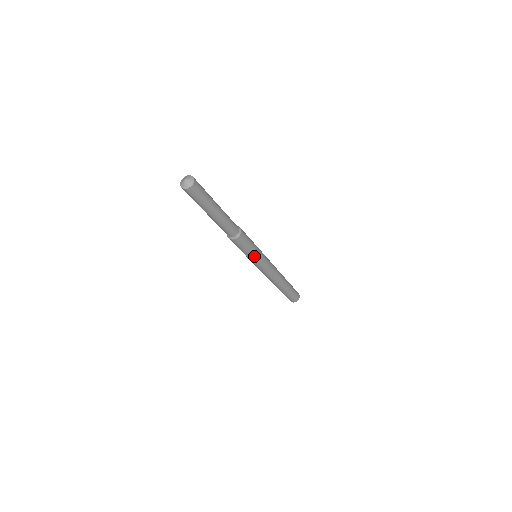
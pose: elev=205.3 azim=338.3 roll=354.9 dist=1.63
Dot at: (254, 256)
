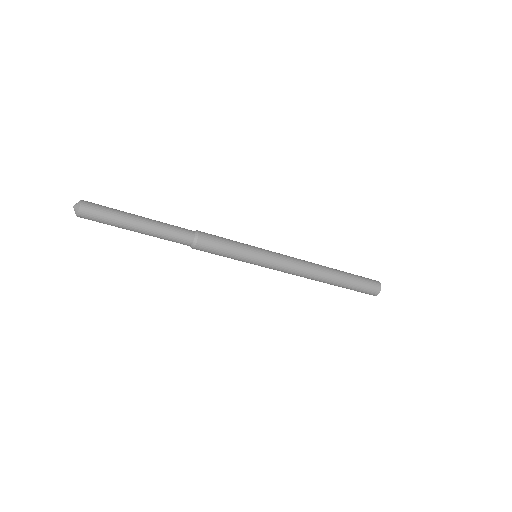
Dot at: (242, 260)
